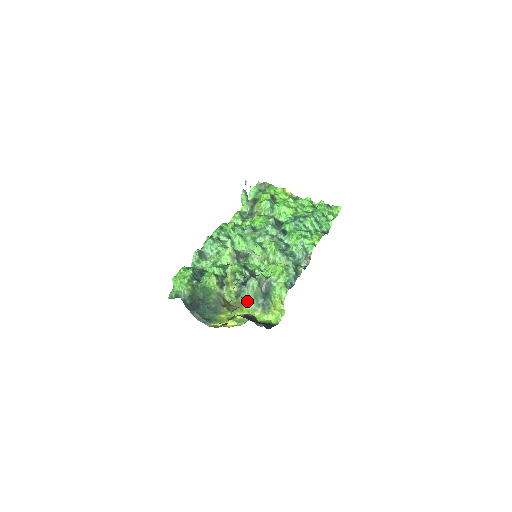
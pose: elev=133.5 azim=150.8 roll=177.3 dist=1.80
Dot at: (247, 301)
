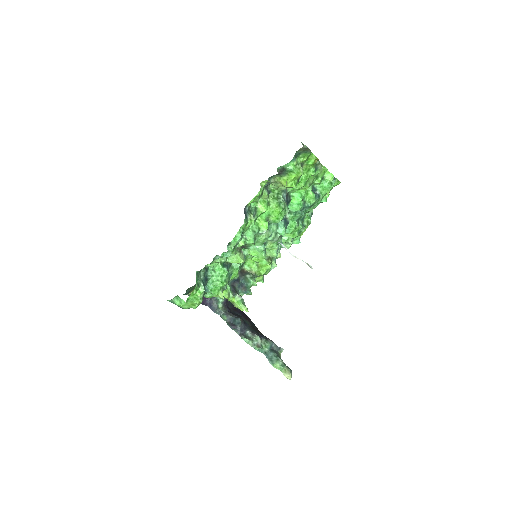
Dot at: occluded
